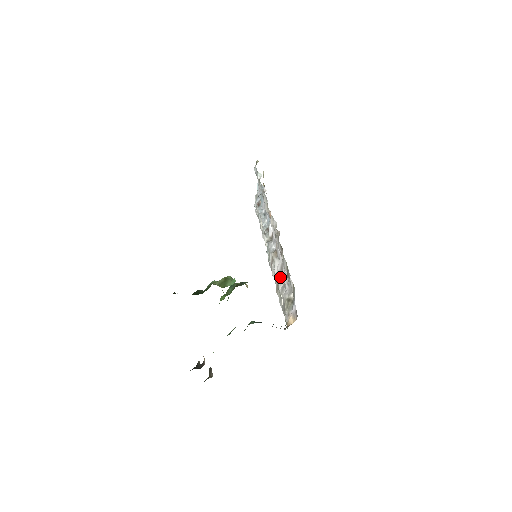
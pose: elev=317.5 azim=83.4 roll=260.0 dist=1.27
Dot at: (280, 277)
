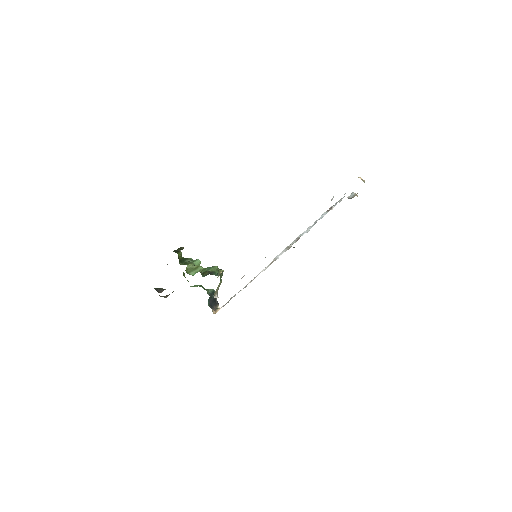
Dot at: (252, 280)
